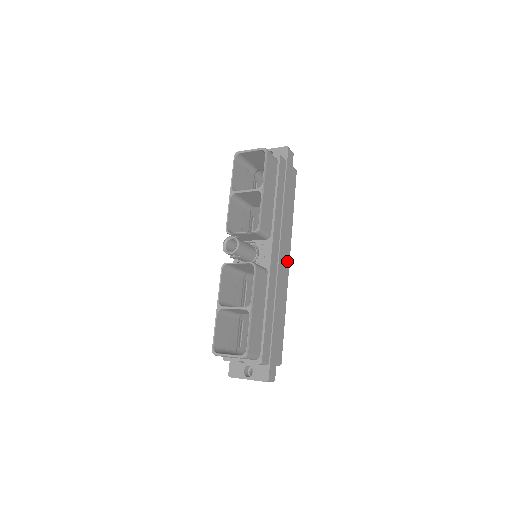
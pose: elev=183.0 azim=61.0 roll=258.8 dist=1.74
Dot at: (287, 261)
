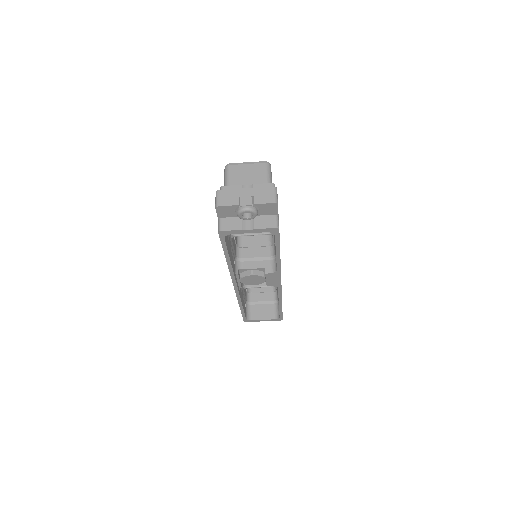
Dot at: occluded
